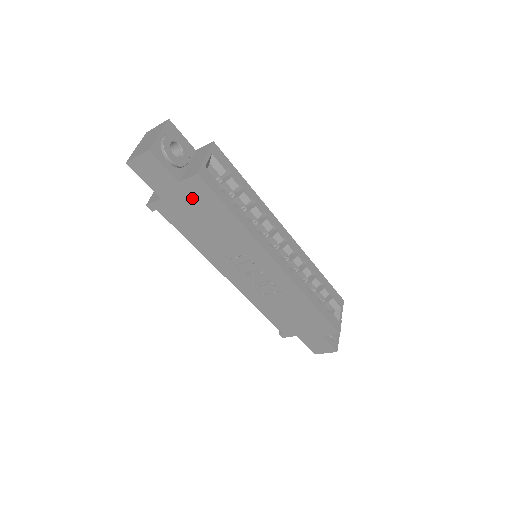
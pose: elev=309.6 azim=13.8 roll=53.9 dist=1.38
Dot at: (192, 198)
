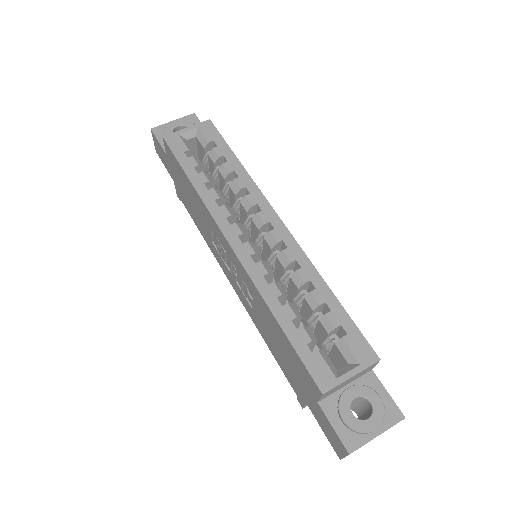
Dot at: (175, 170)
